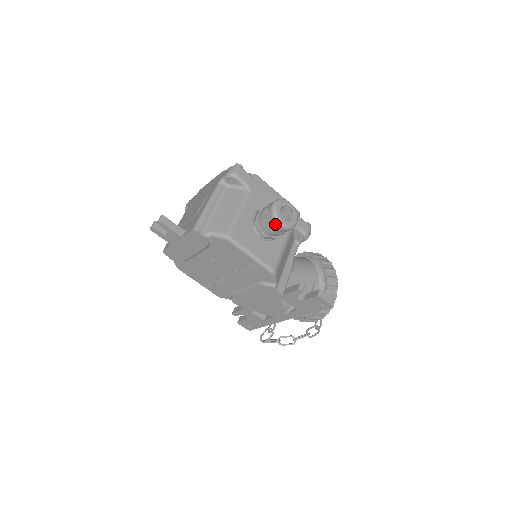
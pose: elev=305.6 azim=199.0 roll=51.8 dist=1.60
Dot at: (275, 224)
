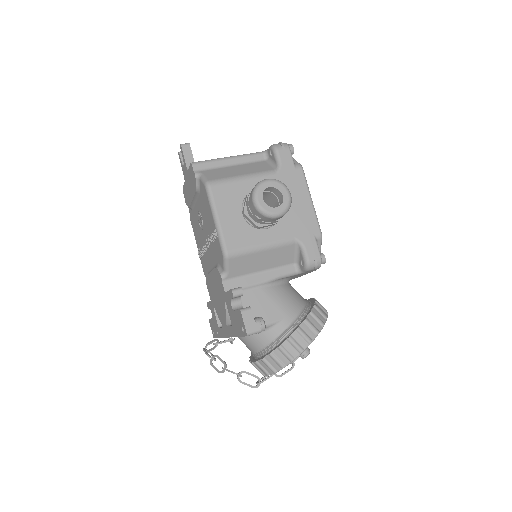
Dot at: (251, 197)
